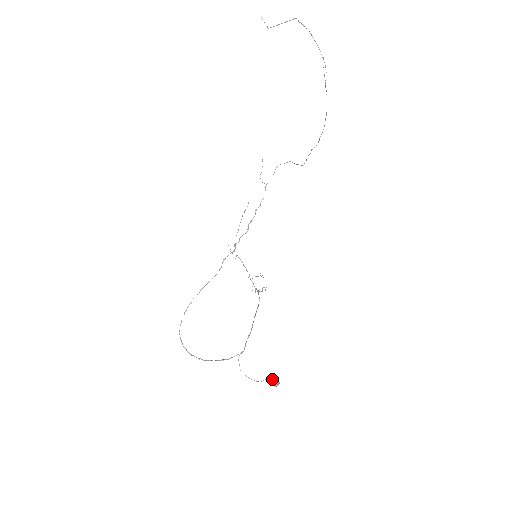
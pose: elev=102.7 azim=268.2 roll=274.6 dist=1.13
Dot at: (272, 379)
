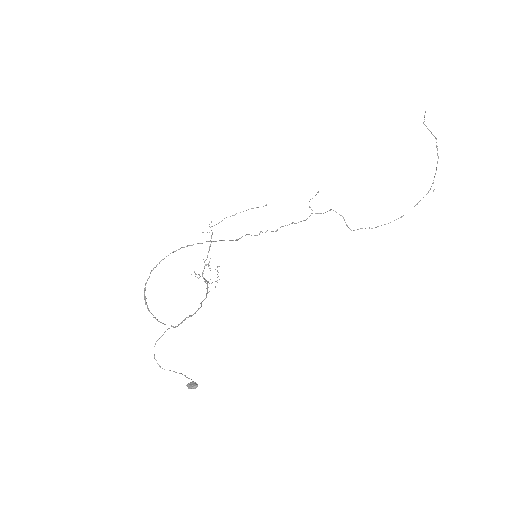
Dot at: occluded
